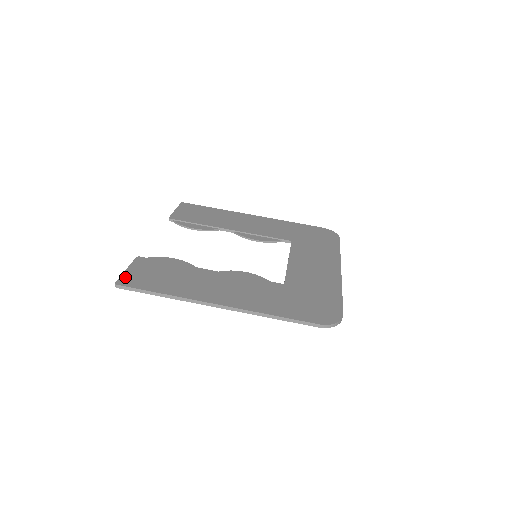
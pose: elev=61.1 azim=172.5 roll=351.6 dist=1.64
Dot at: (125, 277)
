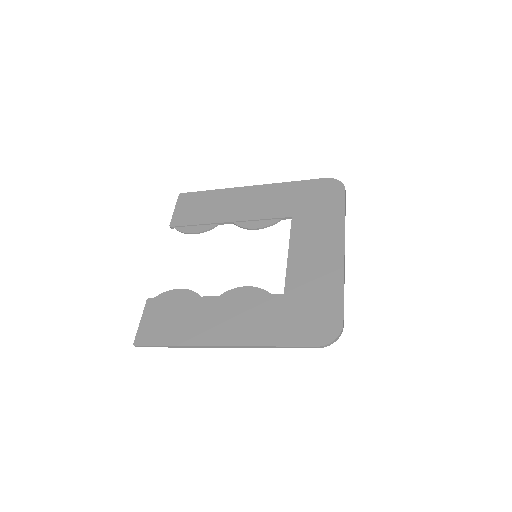
Dot at: (140, 333)
